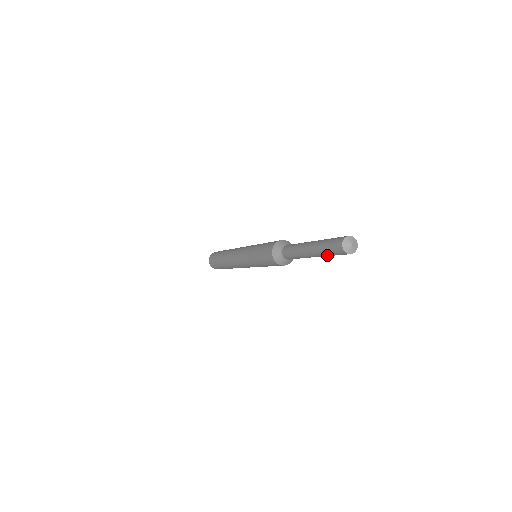
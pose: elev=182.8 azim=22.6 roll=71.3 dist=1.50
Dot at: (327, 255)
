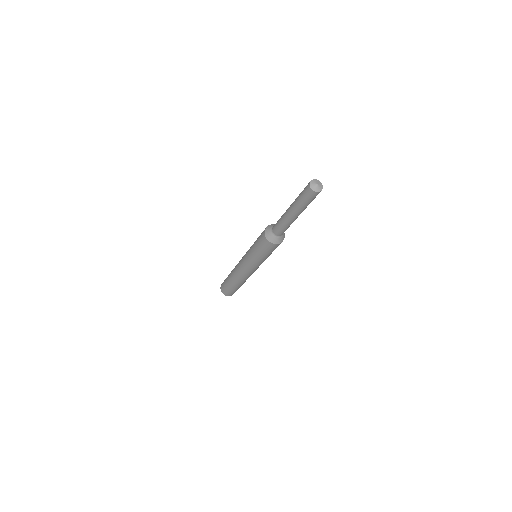
Dot at: (305, 206)
